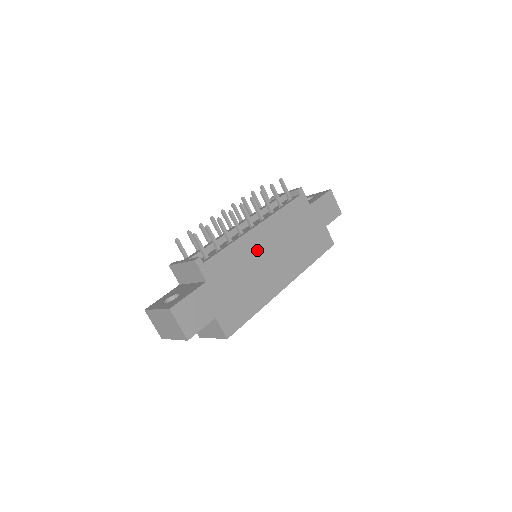
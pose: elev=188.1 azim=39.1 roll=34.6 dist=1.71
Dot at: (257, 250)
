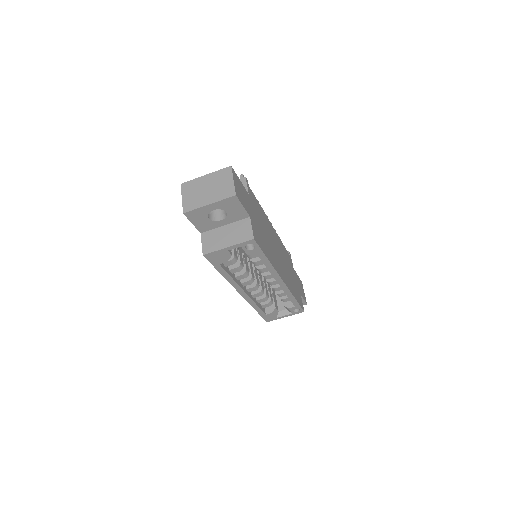
Dot at: (271, 234)
